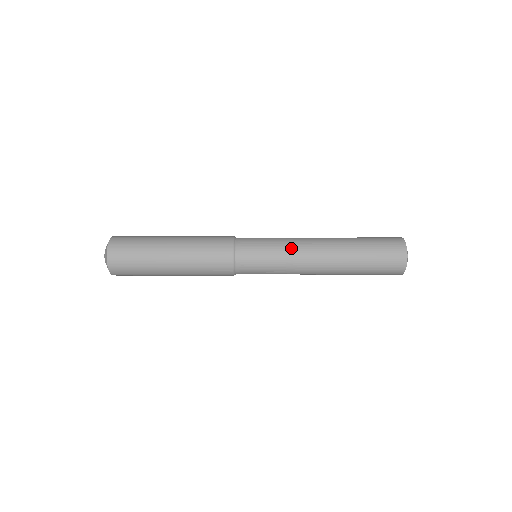
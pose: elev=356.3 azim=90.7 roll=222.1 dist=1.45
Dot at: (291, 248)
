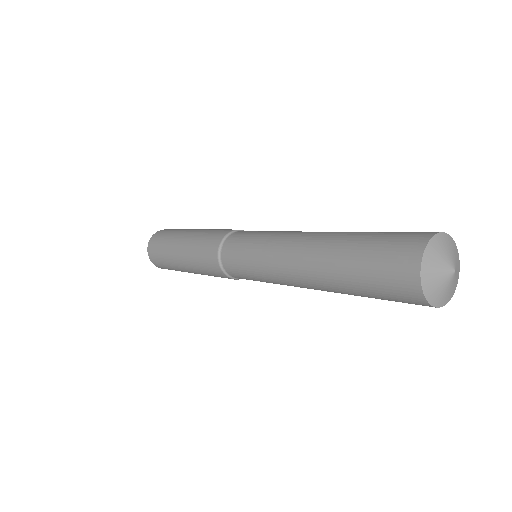
Dot at: (274, 238)
